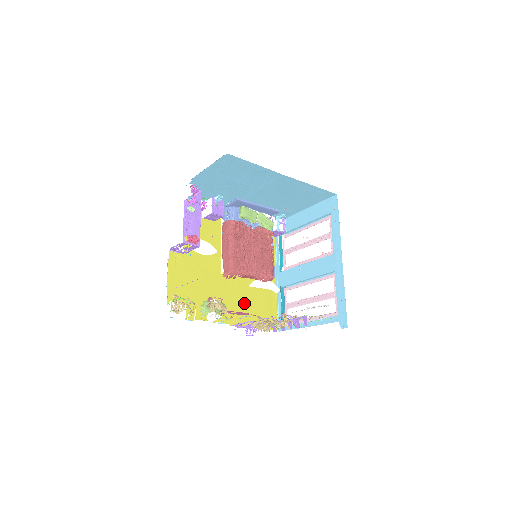
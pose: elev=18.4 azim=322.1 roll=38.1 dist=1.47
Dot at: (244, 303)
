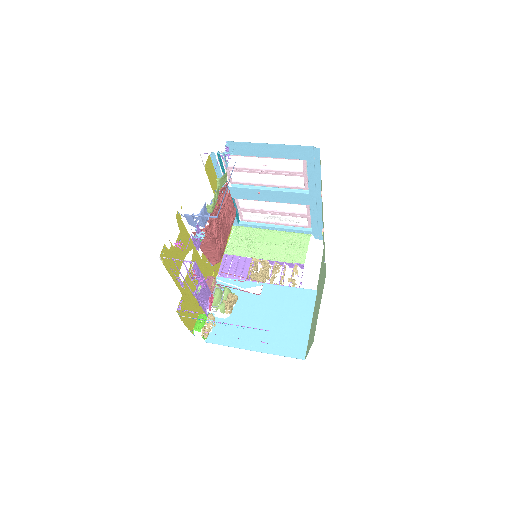
Dot at: occluded
